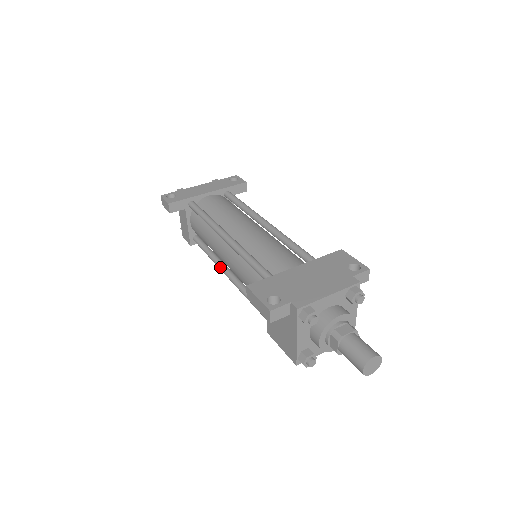
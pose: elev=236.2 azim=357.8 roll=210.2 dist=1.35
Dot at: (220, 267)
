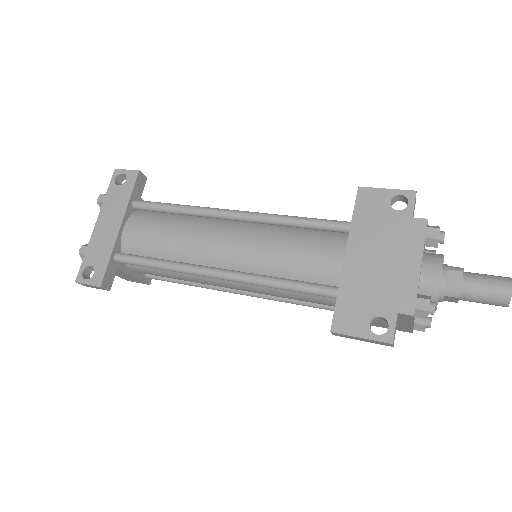
Dot at: (220, 290)
